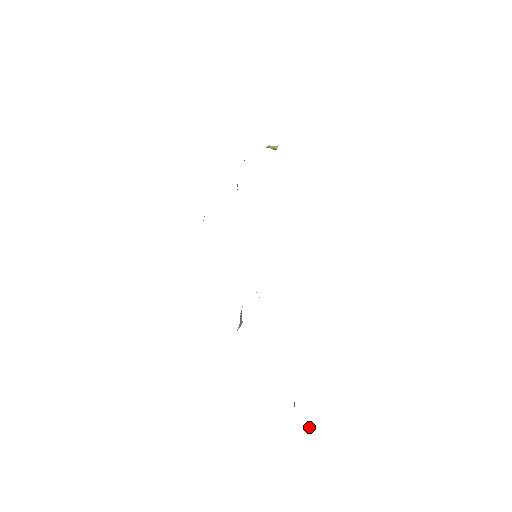
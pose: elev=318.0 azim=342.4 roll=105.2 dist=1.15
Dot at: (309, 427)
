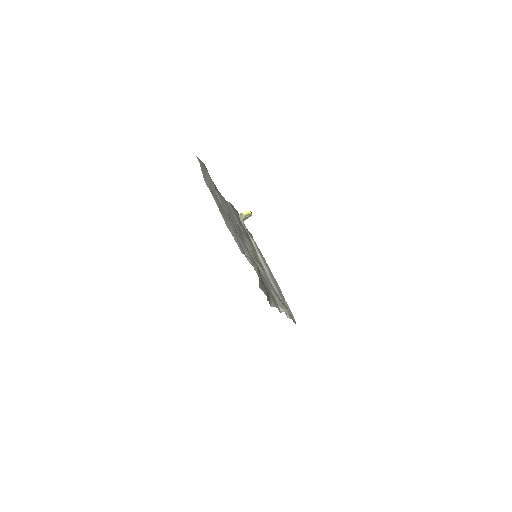
Dot at: occluded
